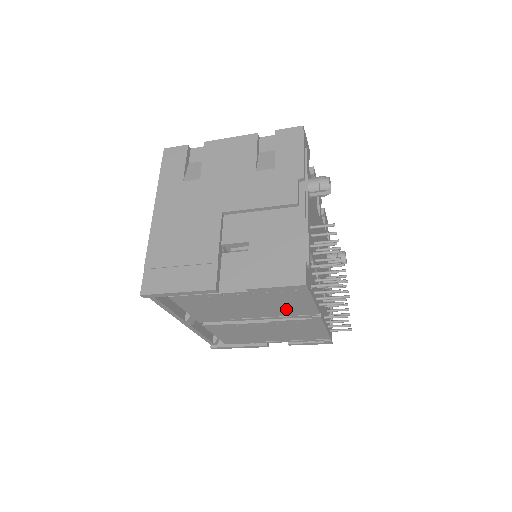
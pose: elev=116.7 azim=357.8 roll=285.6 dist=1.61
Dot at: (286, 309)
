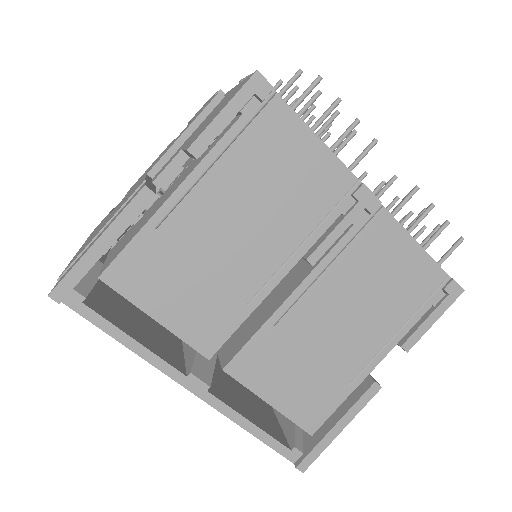
Dot at: (298, 197)
